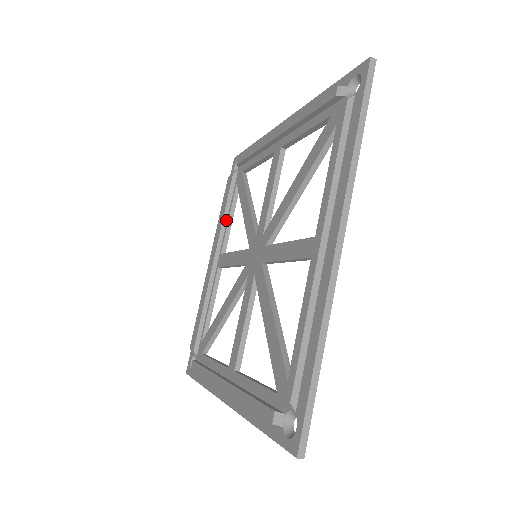
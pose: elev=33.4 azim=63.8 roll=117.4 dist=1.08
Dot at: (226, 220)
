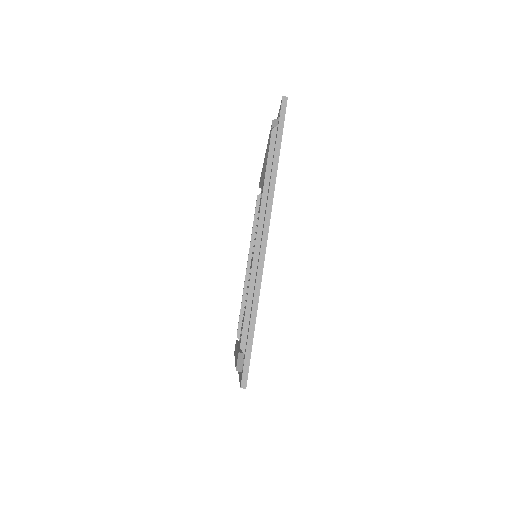
Dot at: occluded
